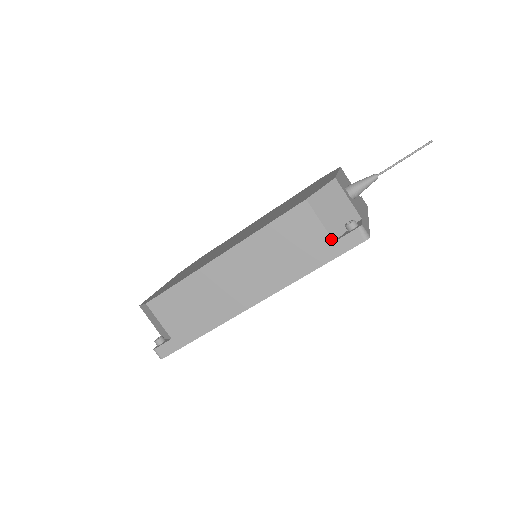
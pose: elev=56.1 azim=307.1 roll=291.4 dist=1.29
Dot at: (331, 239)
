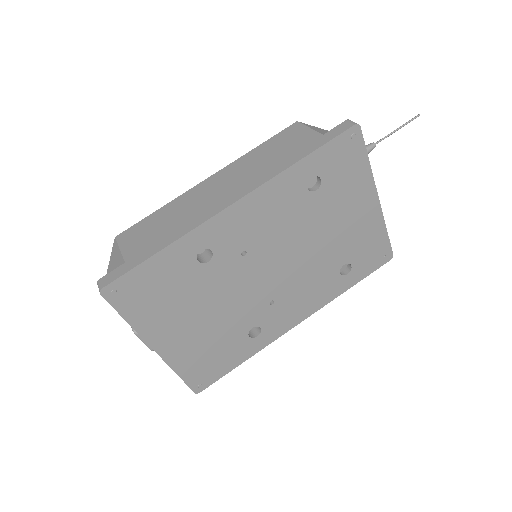
Dot at: (320, 134)
